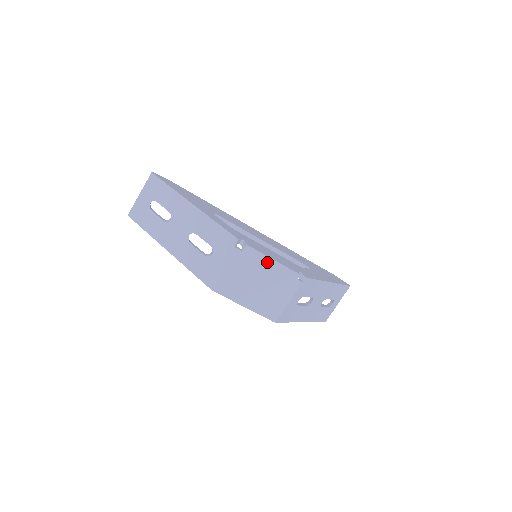
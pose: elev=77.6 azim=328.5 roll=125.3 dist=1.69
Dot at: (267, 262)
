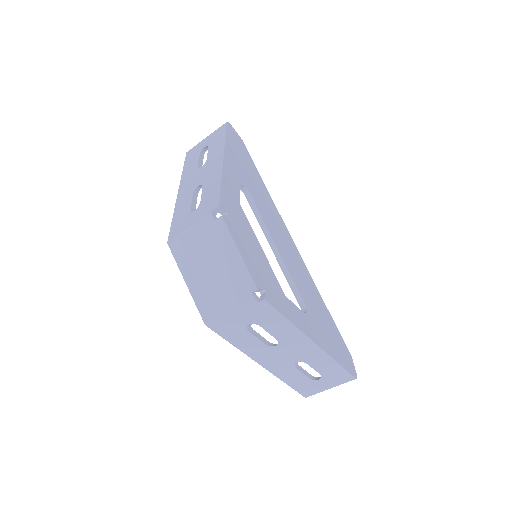
Dot at: (232, 250)
